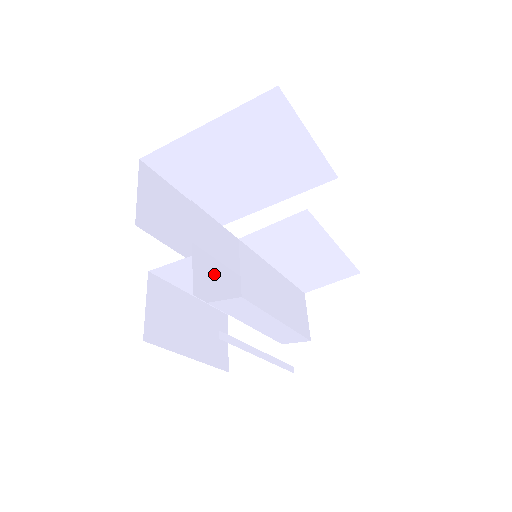
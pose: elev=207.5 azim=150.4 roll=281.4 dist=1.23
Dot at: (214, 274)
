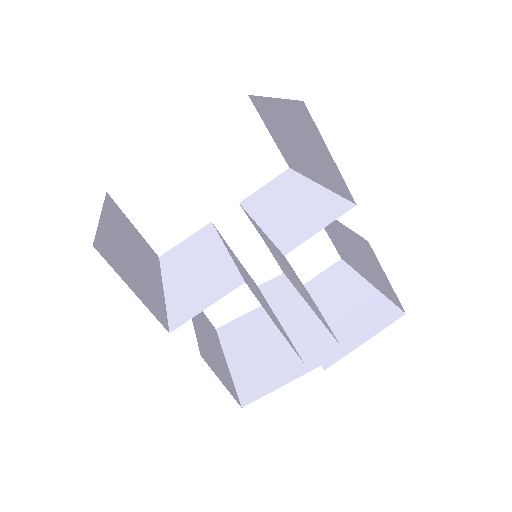
Dot at: (274, 319)
